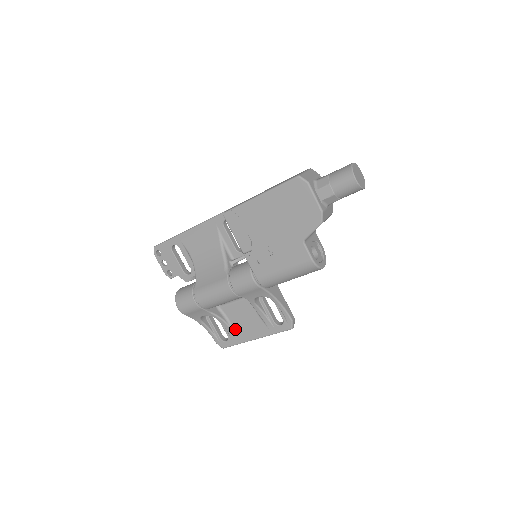
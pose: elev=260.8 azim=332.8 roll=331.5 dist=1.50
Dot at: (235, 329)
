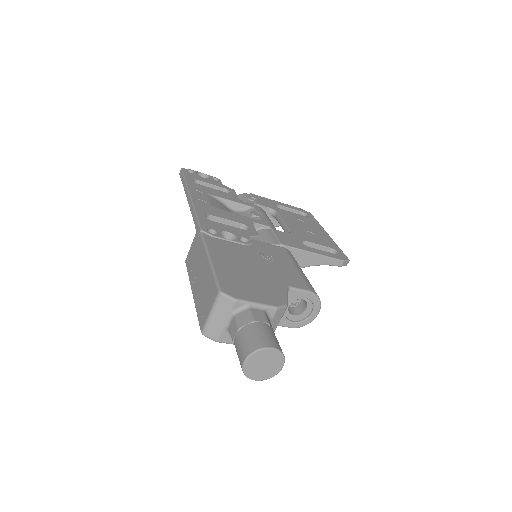
Dot at: occluded
